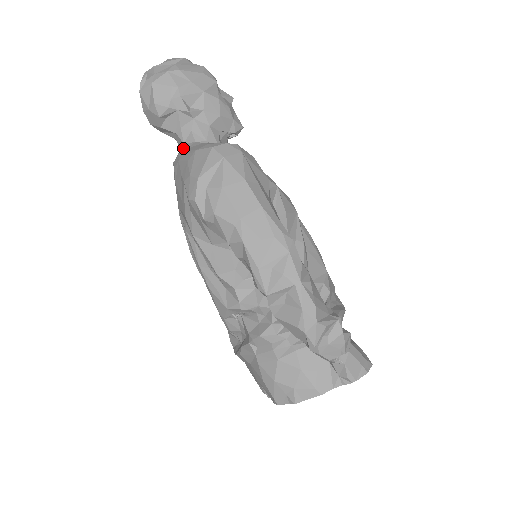
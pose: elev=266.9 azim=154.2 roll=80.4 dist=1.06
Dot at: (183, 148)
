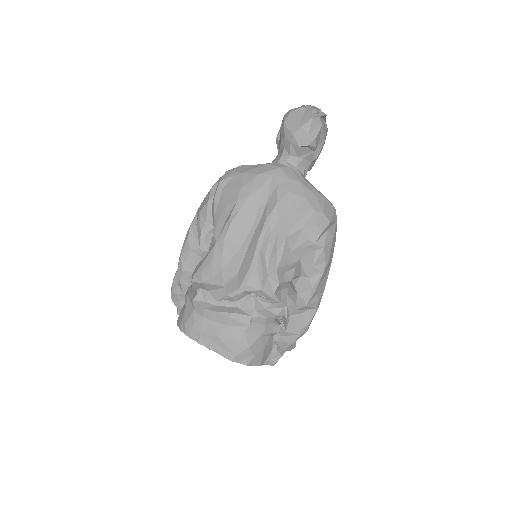
Dot at: (298, 171)
